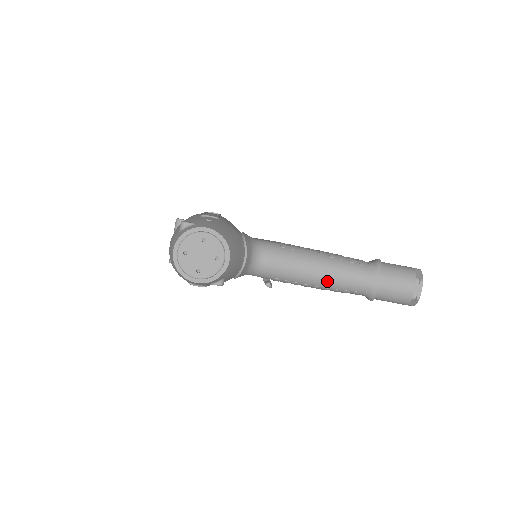
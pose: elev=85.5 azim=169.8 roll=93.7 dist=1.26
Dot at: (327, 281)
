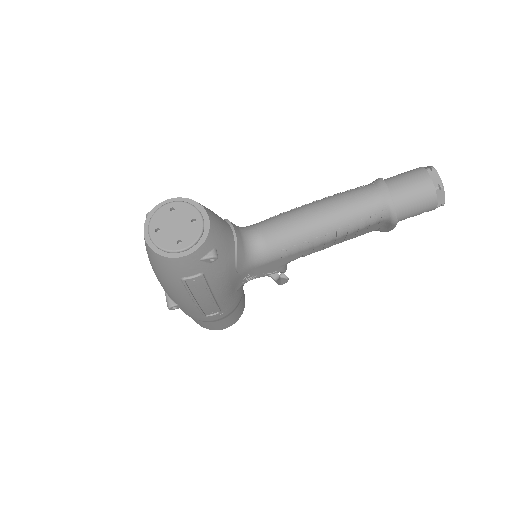
Dot at: (335, 219)
